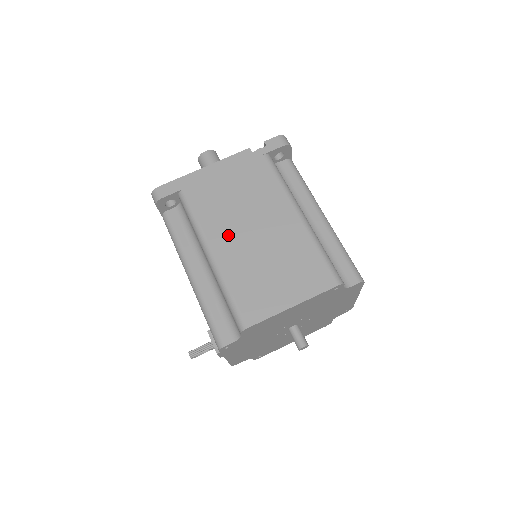
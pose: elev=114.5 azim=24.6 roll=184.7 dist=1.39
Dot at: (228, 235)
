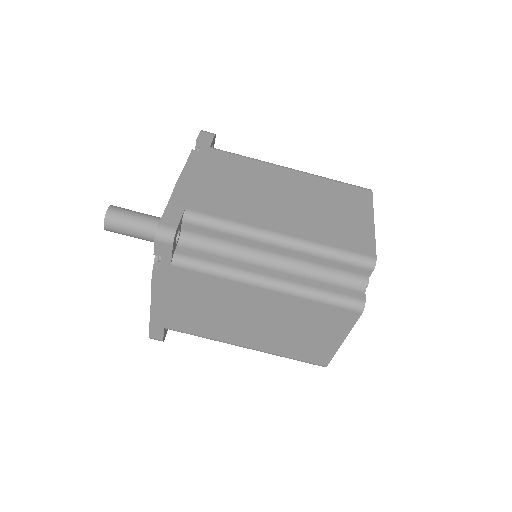
Dot at: (239, 333)
